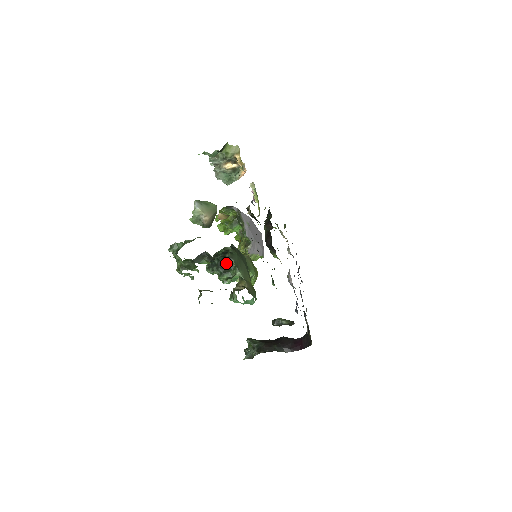
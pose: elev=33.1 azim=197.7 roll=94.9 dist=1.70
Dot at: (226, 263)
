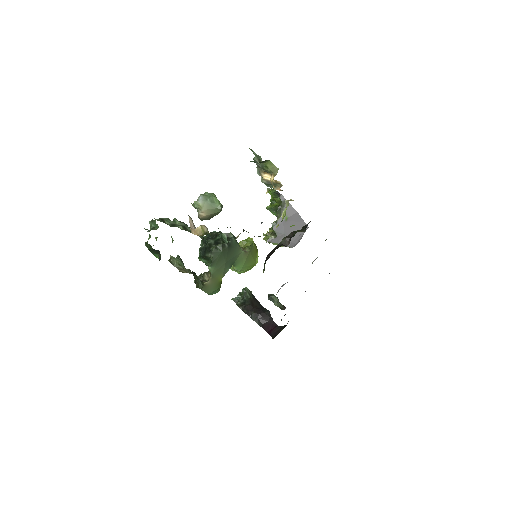
Dot at: (206, 253)
